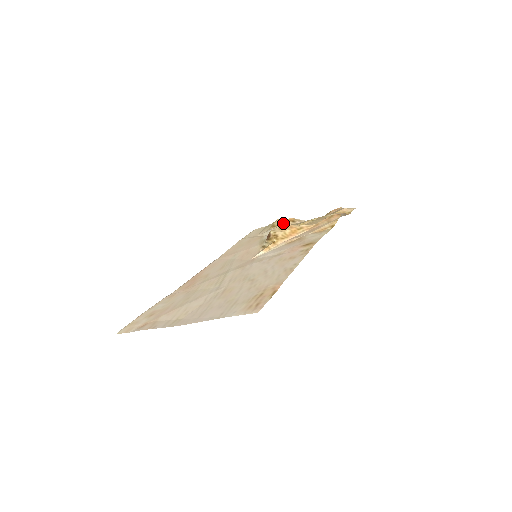
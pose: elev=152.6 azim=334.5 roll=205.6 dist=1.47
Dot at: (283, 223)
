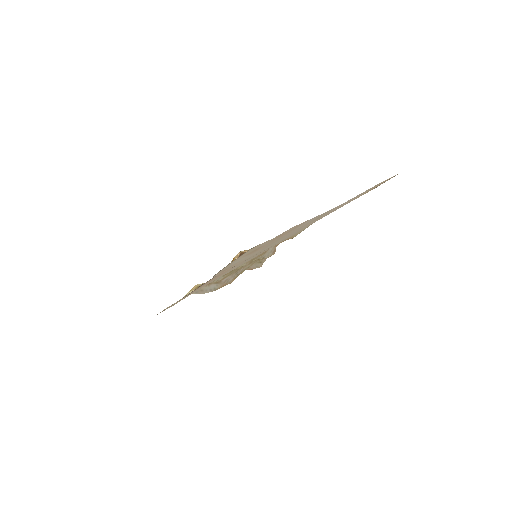
Dot at: occluded
